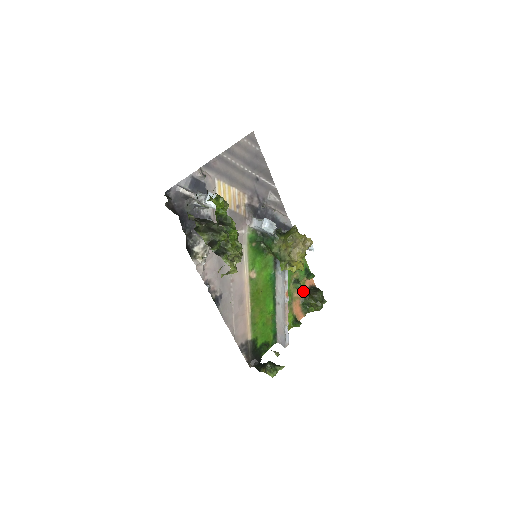
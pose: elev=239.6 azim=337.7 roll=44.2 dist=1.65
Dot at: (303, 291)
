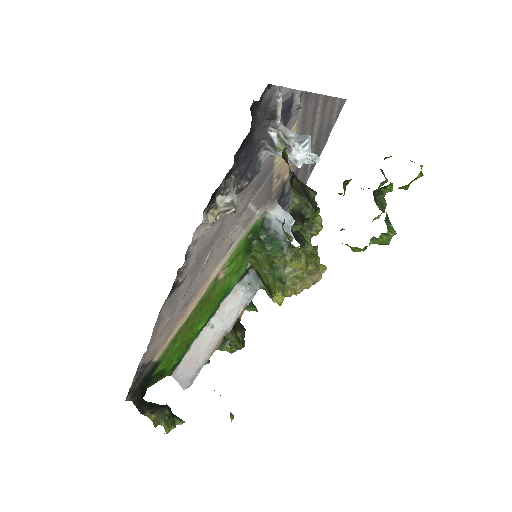
Dot at: occluded
